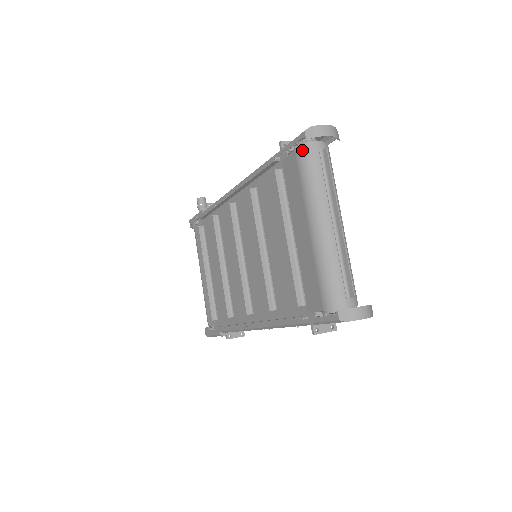
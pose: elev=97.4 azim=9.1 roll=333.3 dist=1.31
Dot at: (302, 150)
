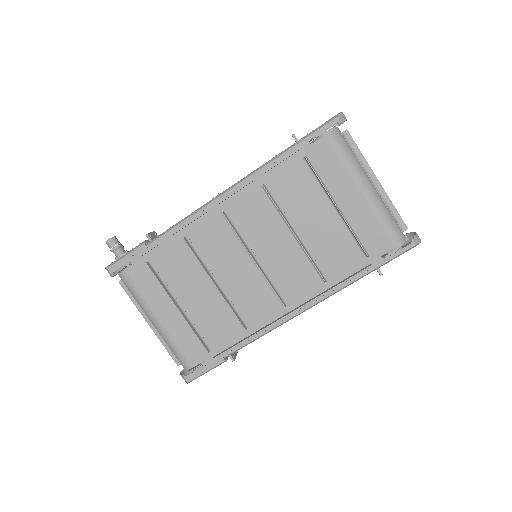
Dot at: (333, 133)
